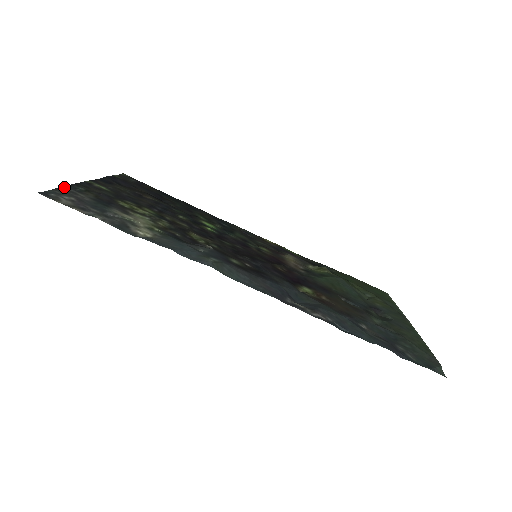
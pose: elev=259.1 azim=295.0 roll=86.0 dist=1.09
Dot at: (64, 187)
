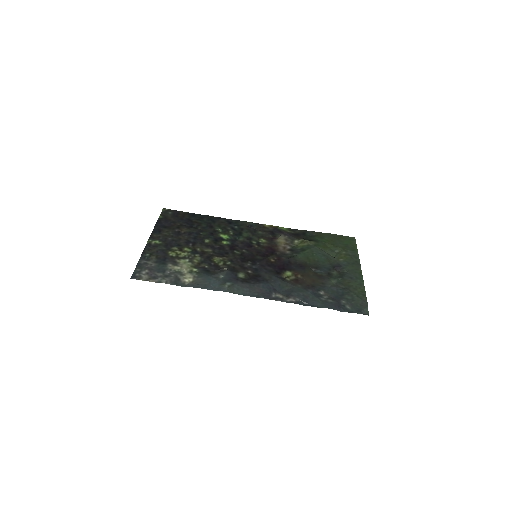
Dot at: (139, 261)
